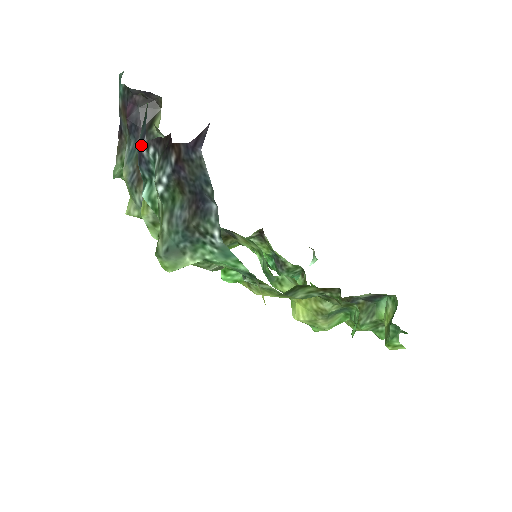
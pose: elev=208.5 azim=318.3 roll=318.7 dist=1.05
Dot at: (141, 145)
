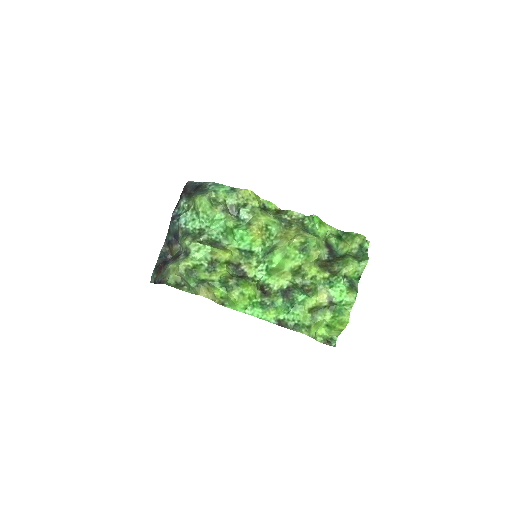
Dot at: (171, 218)
